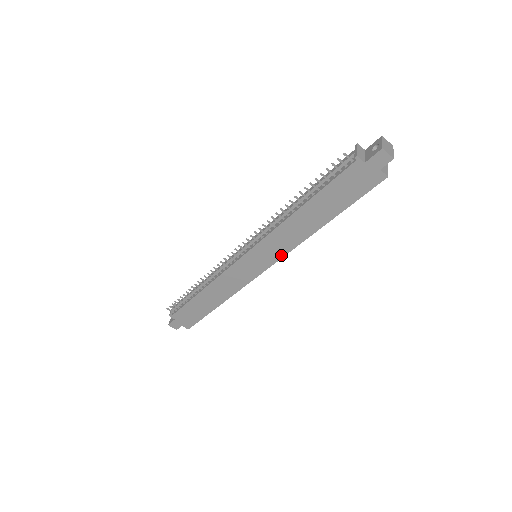
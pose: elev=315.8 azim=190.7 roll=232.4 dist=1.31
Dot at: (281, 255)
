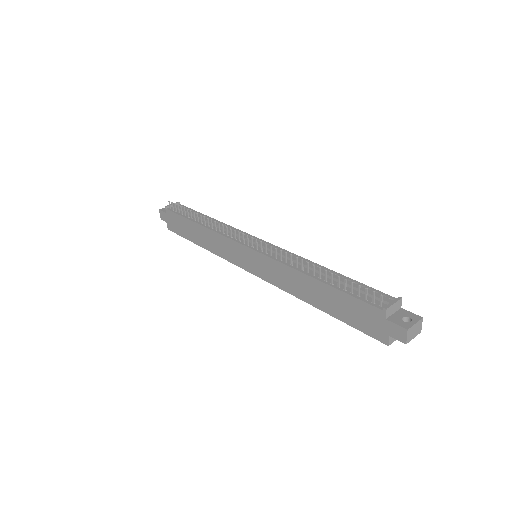
Dot at: (269, 280)
